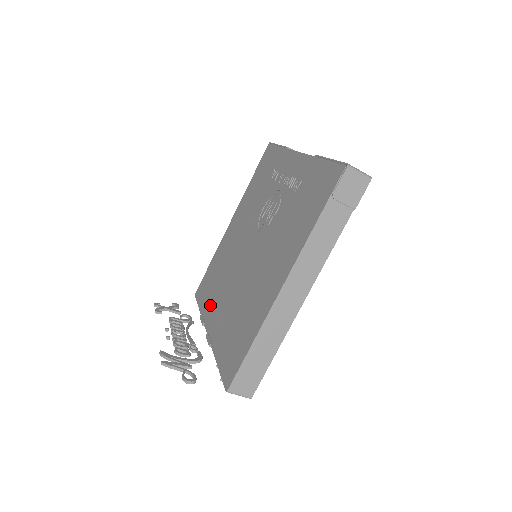
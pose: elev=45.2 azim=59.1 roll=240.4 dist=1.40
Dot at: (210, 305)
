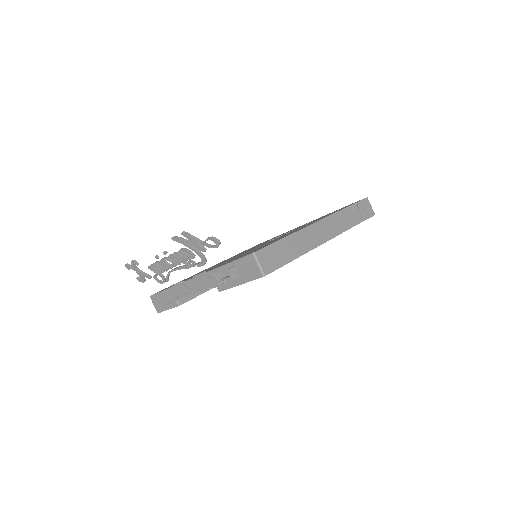
Dot at: occluded
